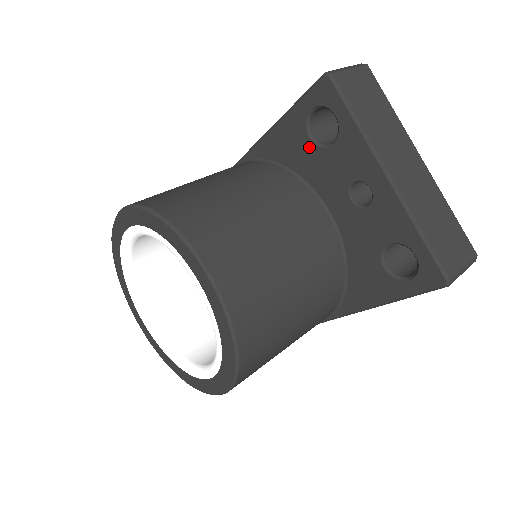
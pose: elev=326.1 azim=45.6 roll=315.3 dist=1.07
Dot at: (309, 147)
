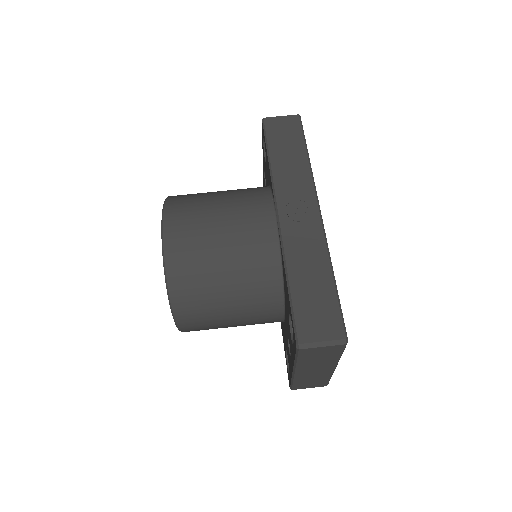
Dot at: (288, 312)
